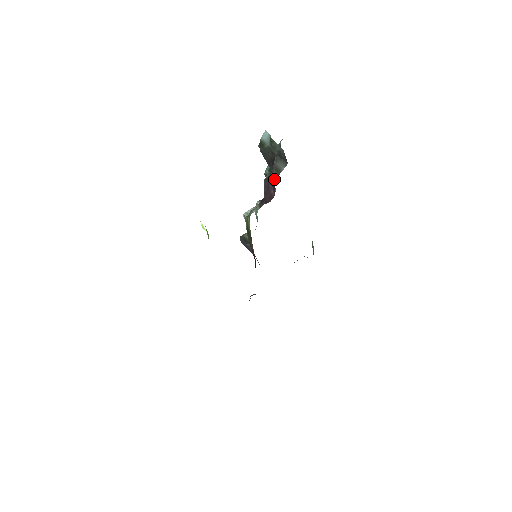
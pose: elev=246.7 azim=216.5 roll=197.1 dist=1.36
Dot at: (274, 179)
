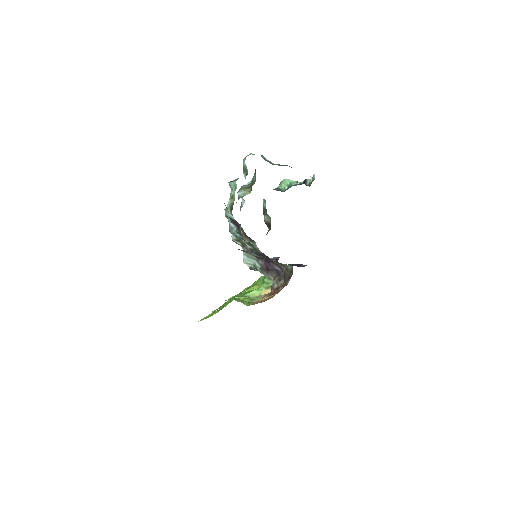
Dot at: occluded
